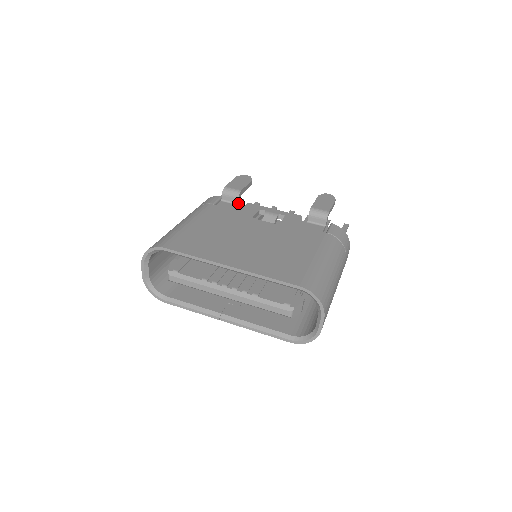
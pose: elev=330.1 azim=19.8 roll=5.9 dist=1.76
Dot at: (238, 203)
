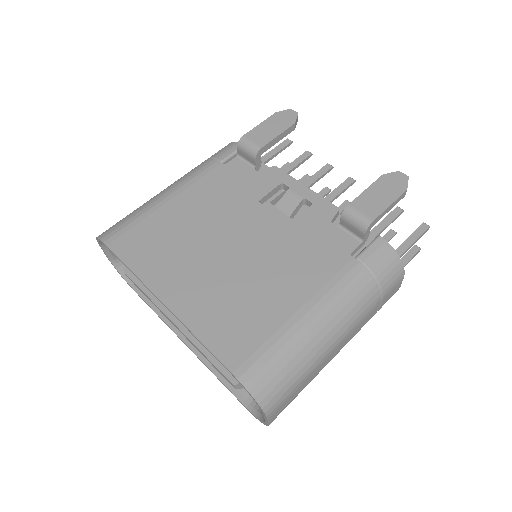
Dot at: (257, 165)
